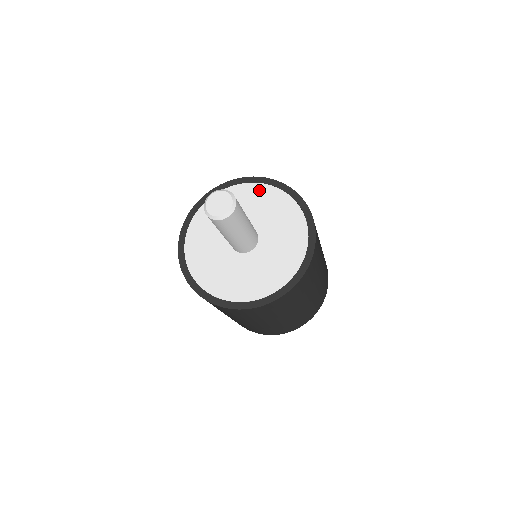
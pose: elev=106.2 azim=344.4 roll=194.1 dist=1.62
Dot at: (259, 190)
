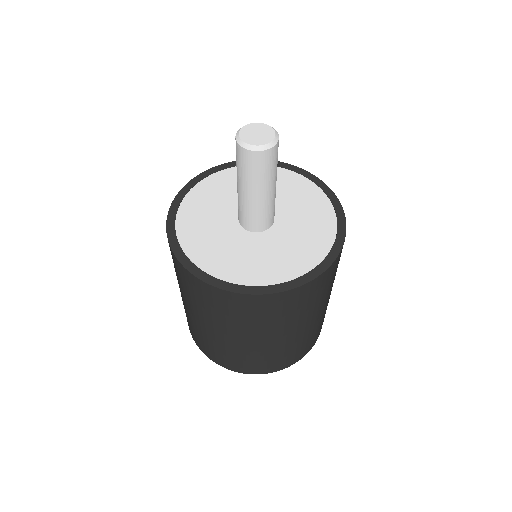
Dot at: (317, 196)
